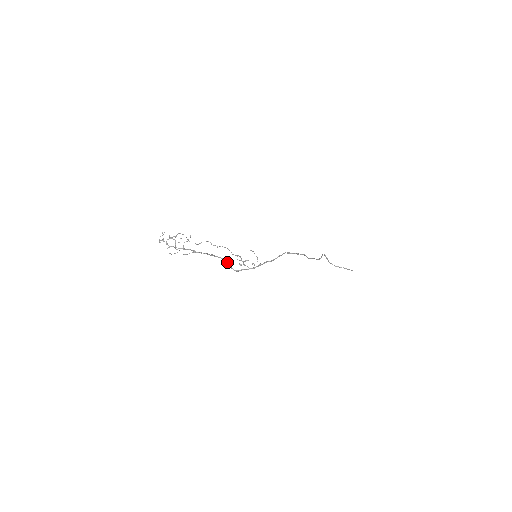
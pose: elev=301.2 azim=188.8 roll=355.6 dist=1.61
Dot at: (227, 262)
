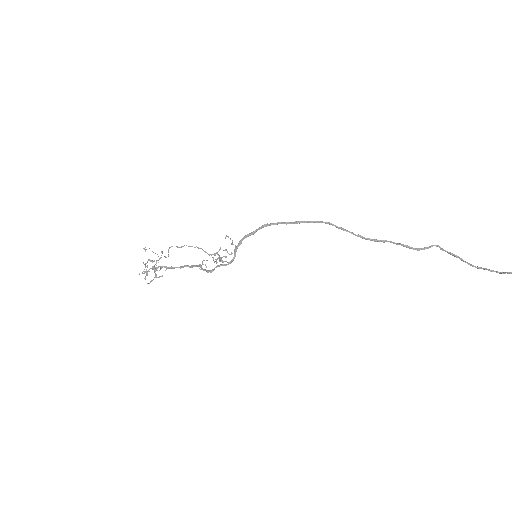
Dot at: (200, 265)
